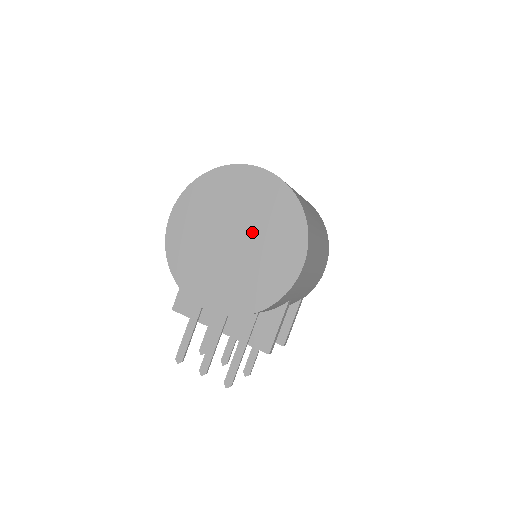
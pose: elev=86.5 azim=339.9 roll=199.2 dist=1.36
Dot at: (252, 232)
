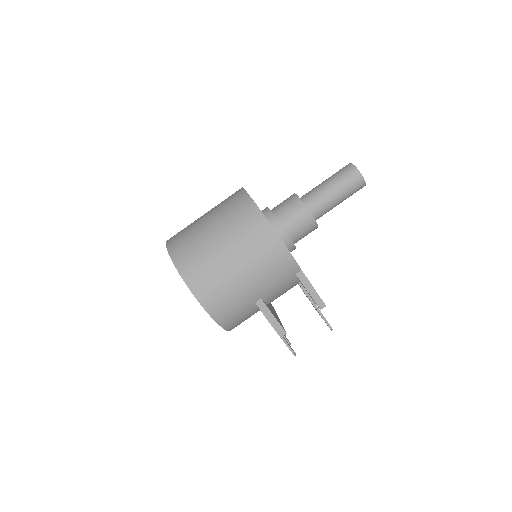
Dot at: occluded
